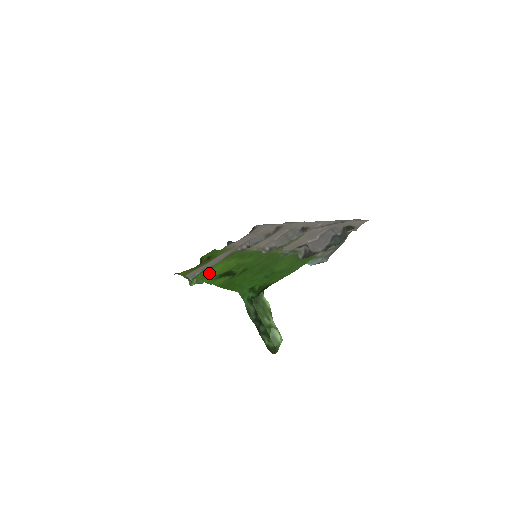
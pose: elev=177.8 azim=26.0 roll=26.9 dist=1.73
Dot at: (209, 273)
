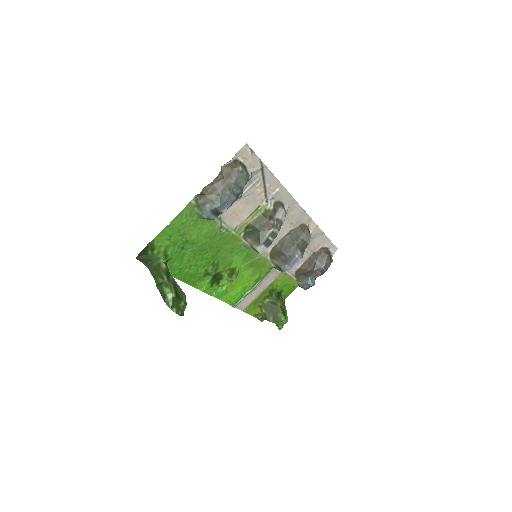
Dot at: (229, 291)
